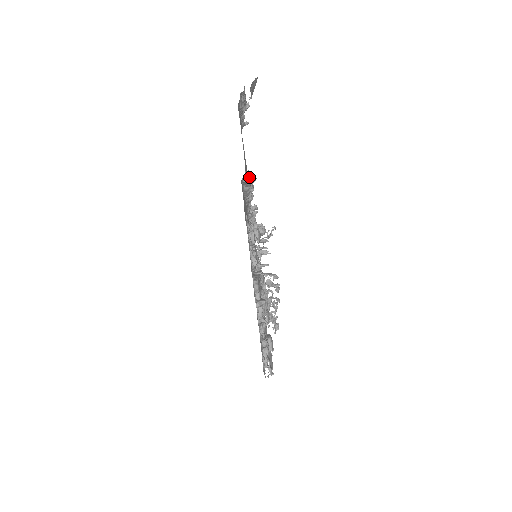
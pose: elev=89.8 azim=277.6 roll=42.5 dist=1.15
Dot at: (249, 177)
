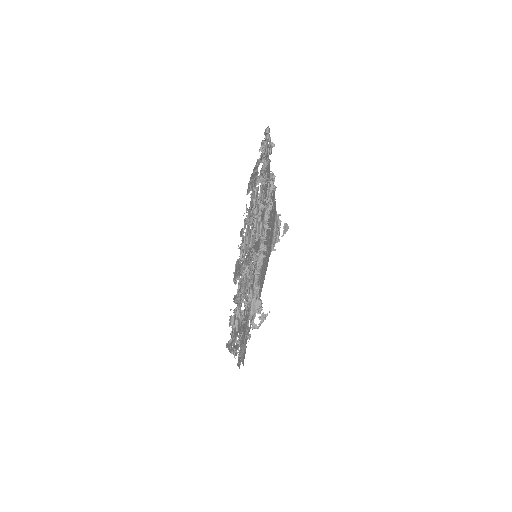
Dot at: (273, 185)
